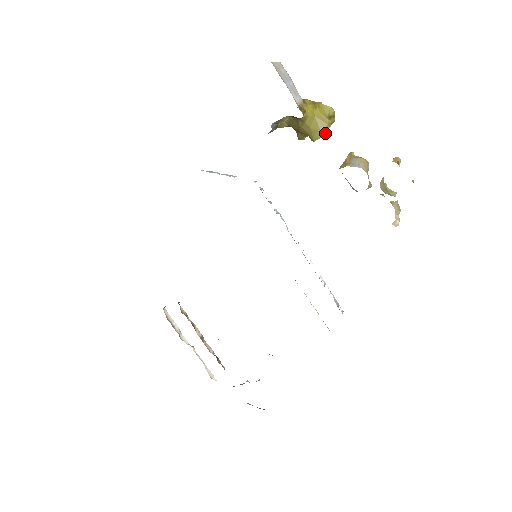
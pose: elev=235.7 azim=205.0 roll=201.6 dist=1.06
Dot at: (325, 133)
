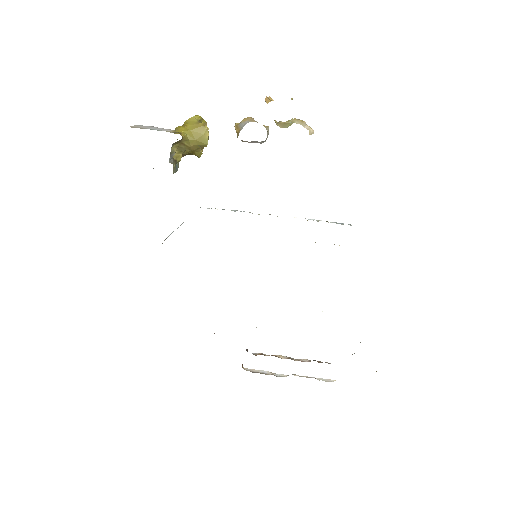
Dot at: (207, 133)
